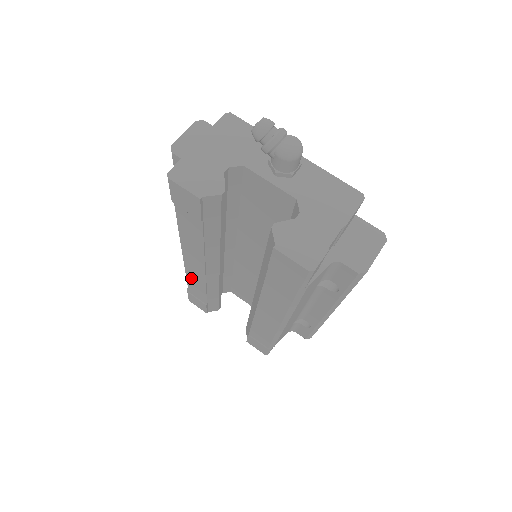
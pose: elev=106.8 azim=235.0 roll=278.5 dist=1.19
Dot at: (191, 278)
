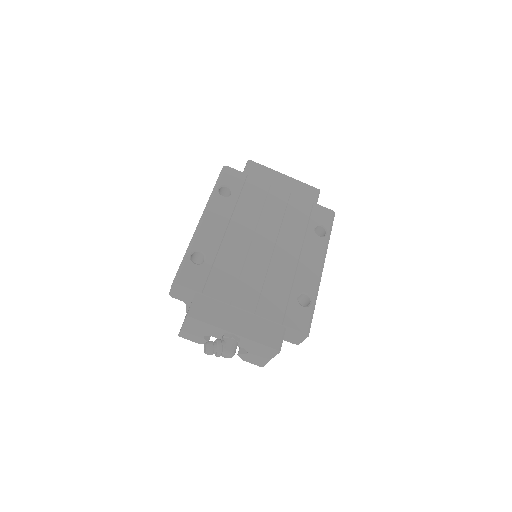
Dot at: occluded
